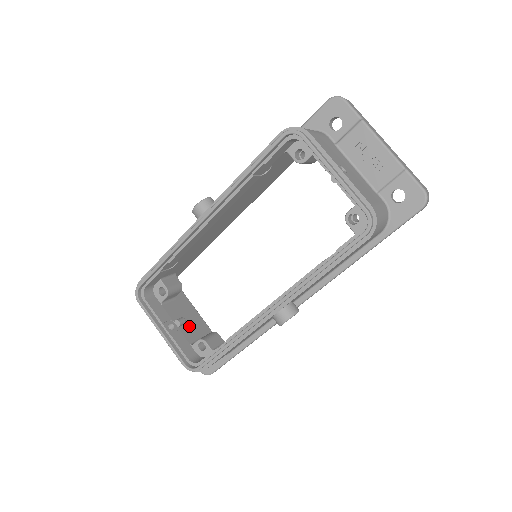
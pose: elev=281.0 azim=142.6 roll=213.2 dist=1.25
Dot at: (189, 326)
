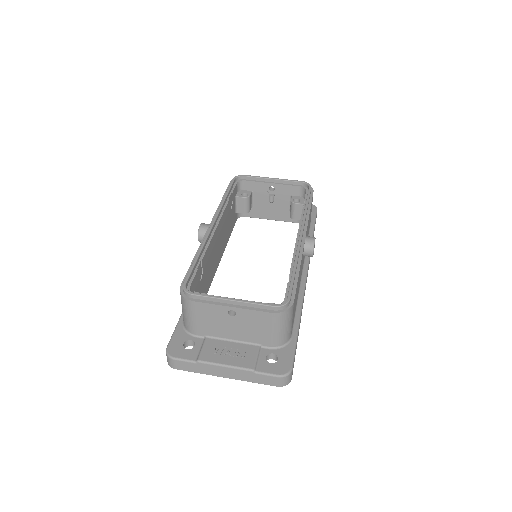
Dot at: occluded
